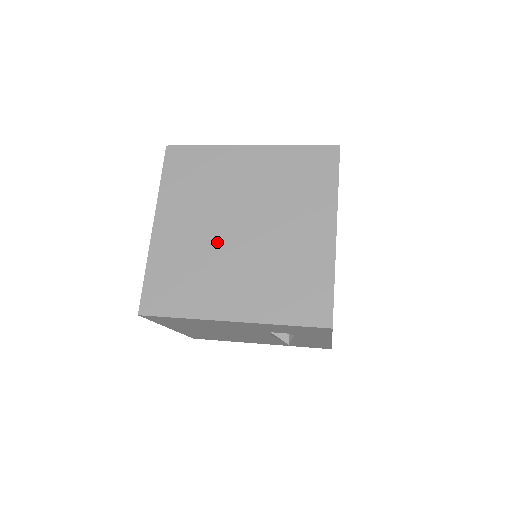
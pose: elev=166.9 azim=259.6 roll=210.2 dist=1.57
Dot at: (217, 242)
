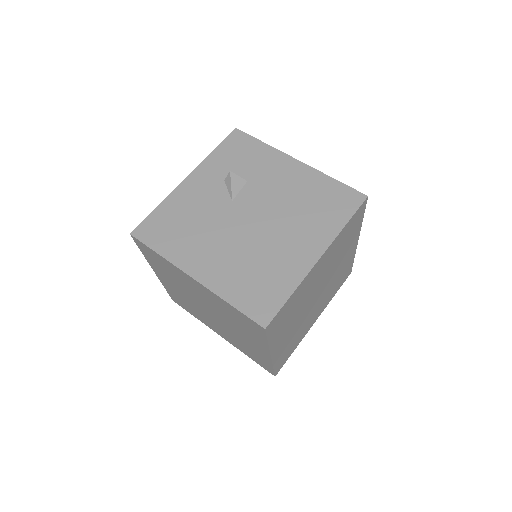
Dot at: (197, 306)
